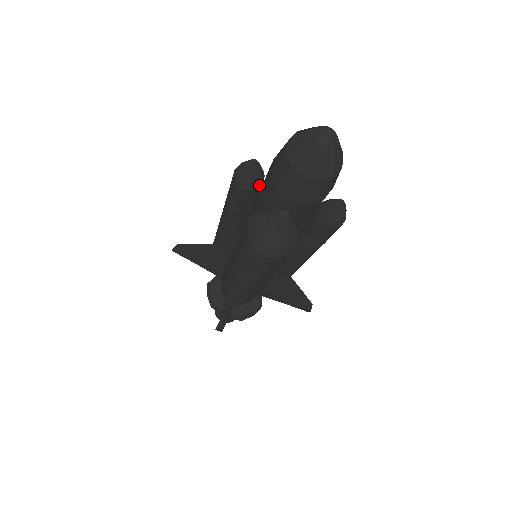
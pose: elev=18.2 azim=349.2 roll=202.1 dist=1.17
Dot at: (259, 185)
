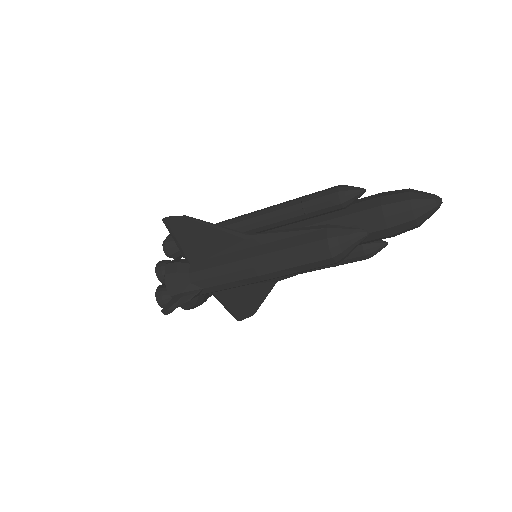
Dot at: (348, 206)
